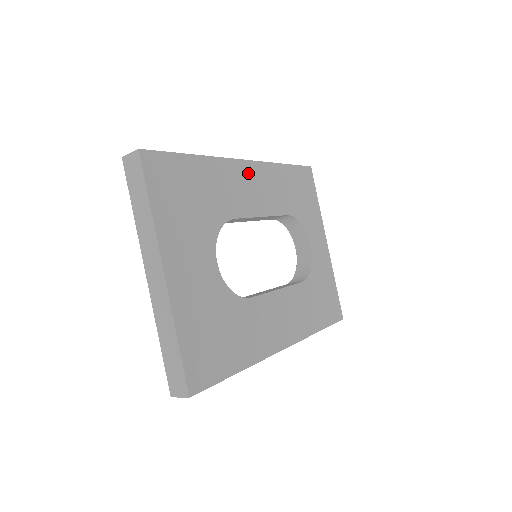
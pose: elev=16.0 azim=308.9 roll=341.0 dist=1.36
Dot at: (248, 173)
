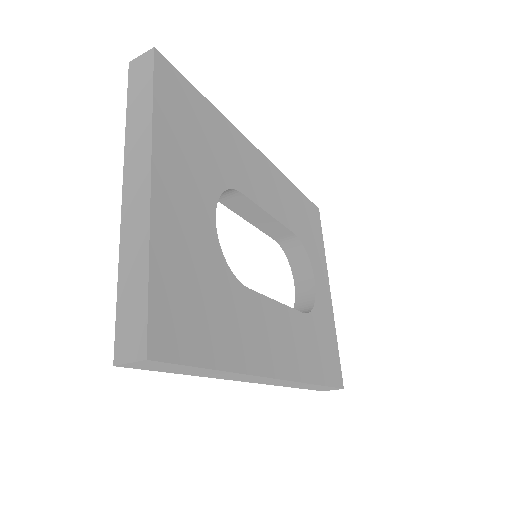
Dot at: (261, 164)
